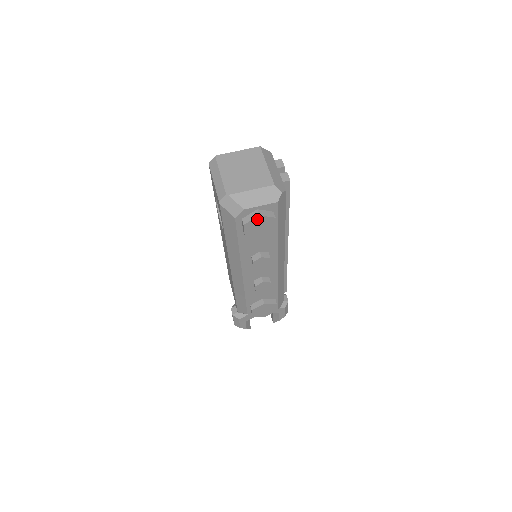
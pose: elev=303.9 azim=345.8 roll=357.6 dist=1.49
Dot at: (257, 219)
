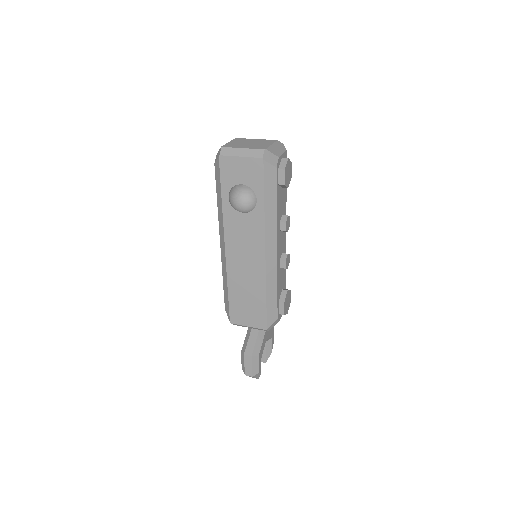
Dot at: (287, 163)
